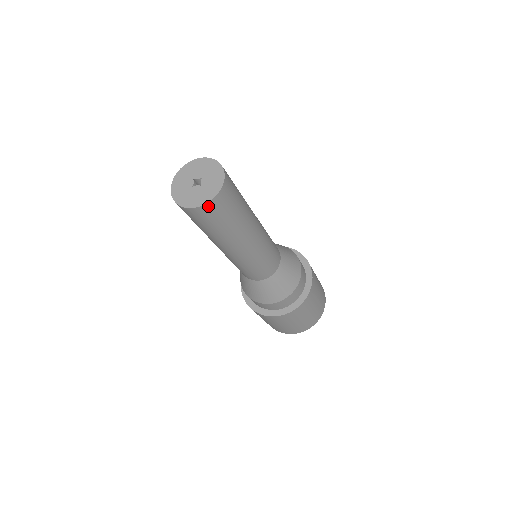
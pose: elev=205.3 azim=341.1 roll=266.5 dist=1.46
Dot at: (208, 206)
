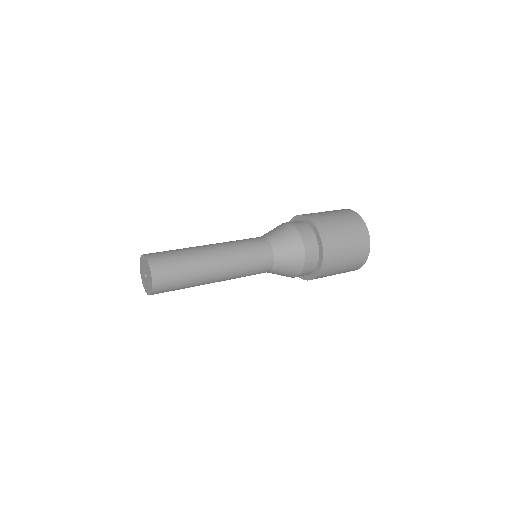
Dot at: (155, 289)
